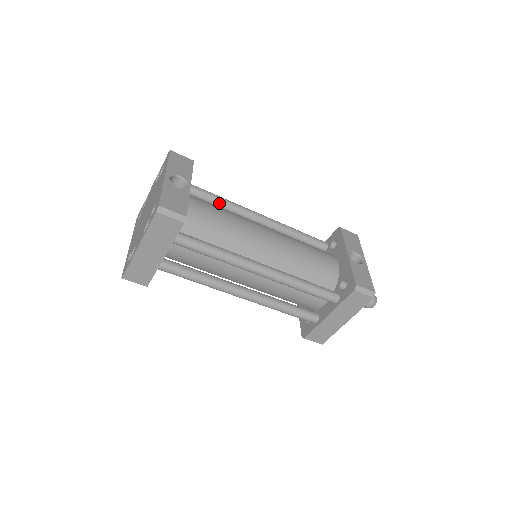
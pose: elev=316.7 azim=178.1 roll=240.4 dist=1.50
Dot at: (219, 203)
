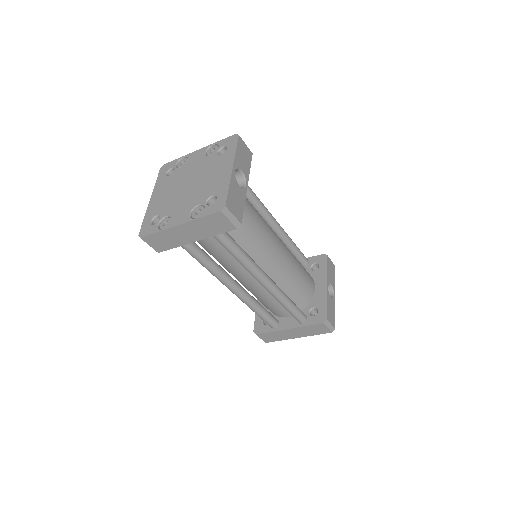
Dot at: (249, 197)
